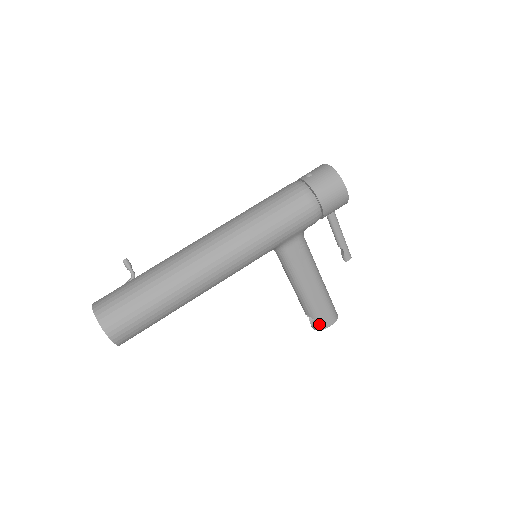
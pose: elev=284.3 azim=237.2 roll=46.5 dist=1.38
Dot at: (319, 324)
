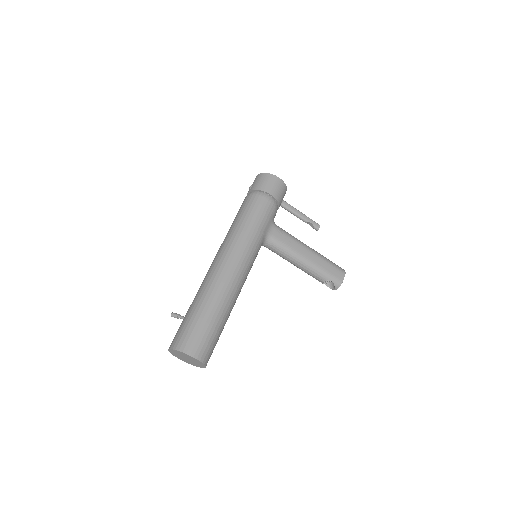
Dot at: (335, 281)
